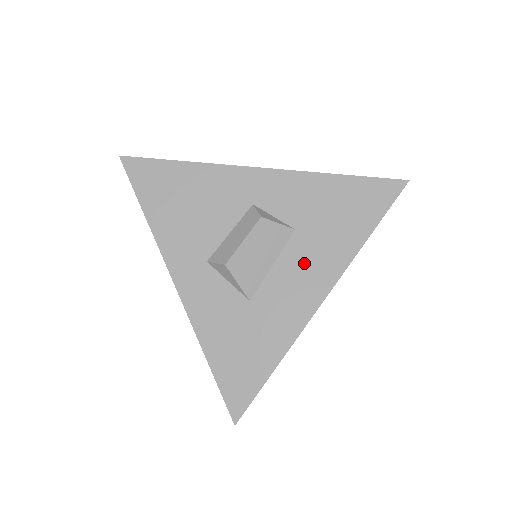
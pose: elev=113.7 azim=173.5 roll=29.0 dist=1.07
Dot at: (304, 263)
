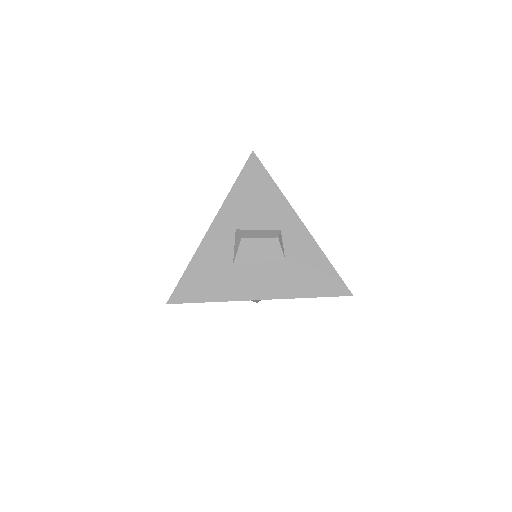
Dot at: (272, 276)
